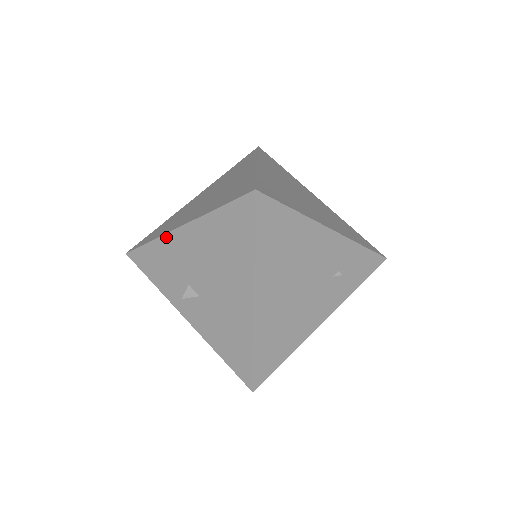
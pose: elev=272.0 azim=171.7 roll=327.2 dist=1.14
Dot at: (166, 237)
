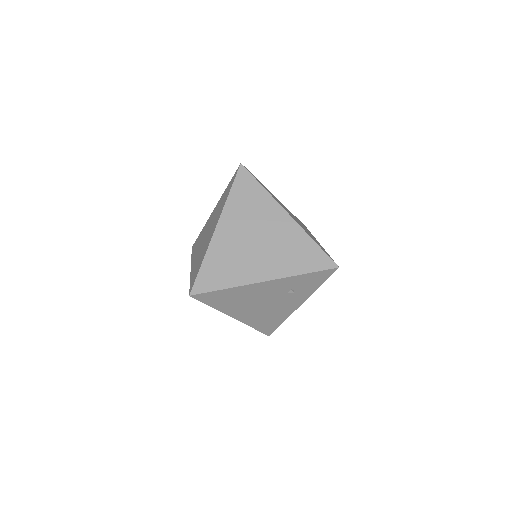
Dot at: occluded
